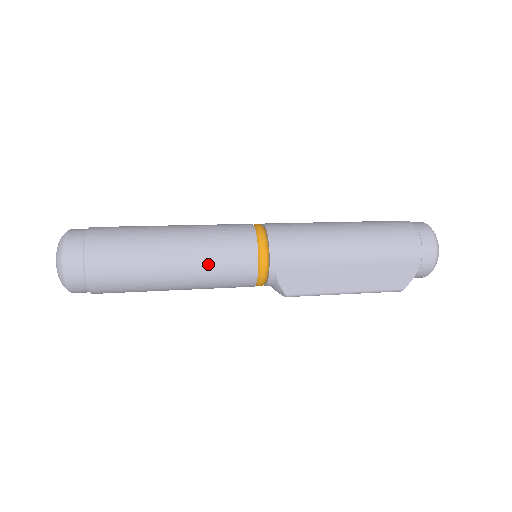
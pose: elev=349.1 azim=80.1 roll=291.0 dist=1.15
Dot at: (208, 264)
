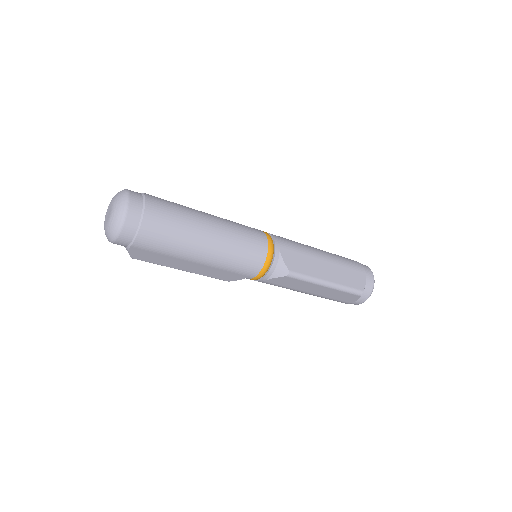
Dot at: (234, 228)
